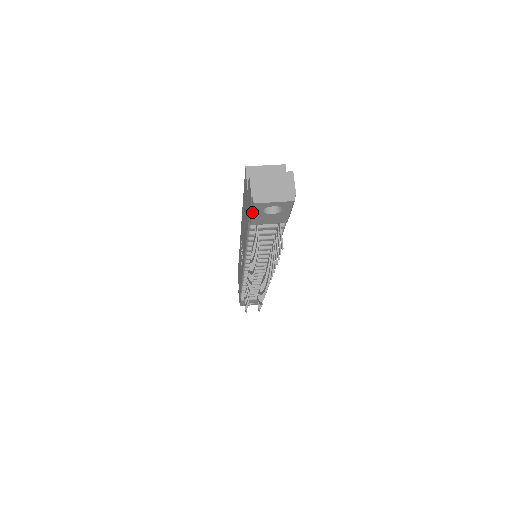
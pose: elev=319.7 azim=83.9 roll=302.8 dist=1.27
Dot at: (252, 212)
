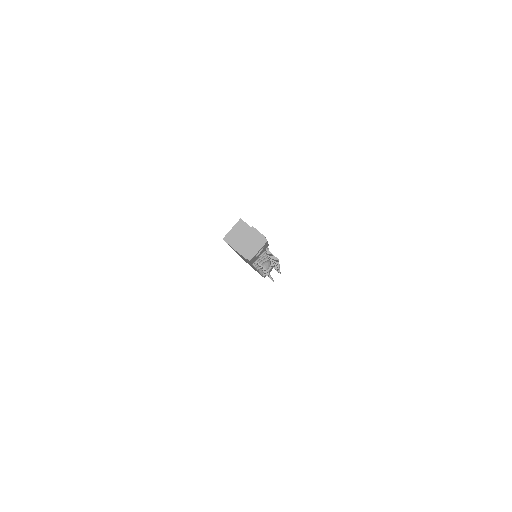
Dot at: occluded
